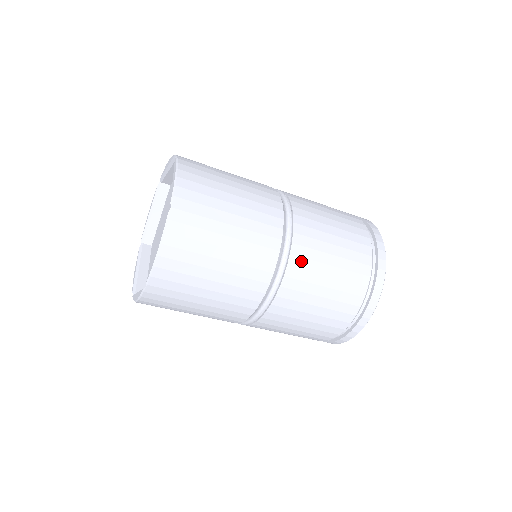
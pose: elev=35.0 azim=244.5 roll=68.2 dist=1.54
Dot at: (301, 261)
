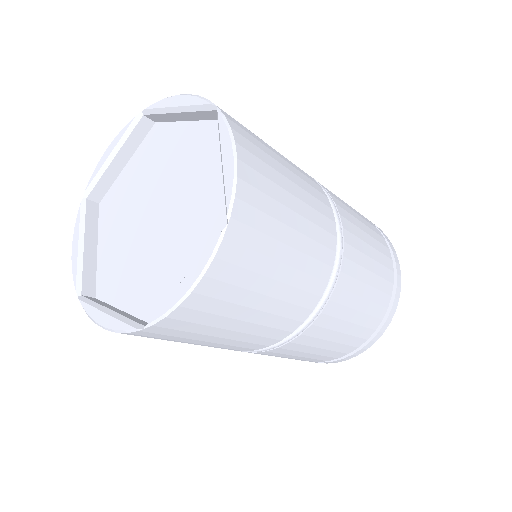
Dot at: (339, 202)
